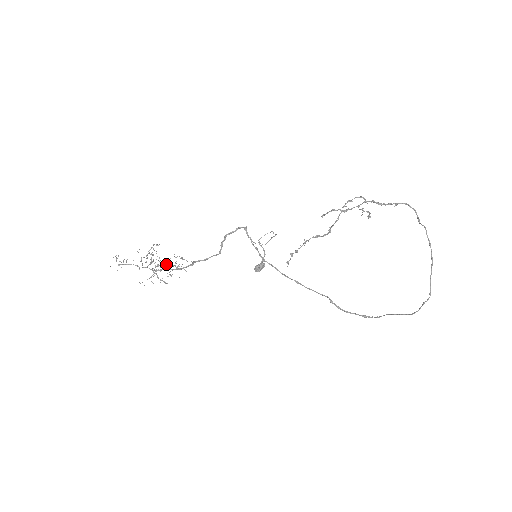
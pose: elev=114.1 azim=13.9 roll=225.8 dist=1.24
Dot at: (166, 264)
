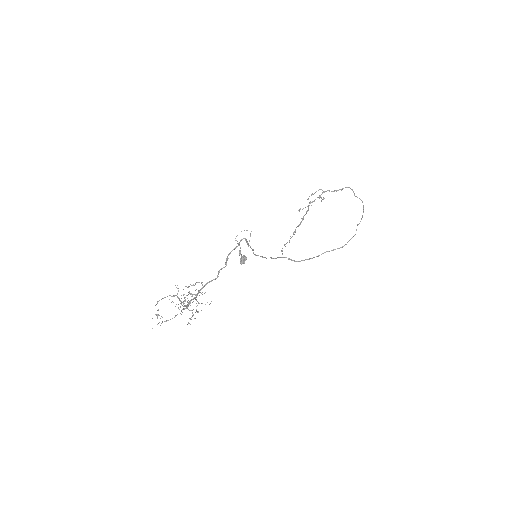
Dot at: occluded
